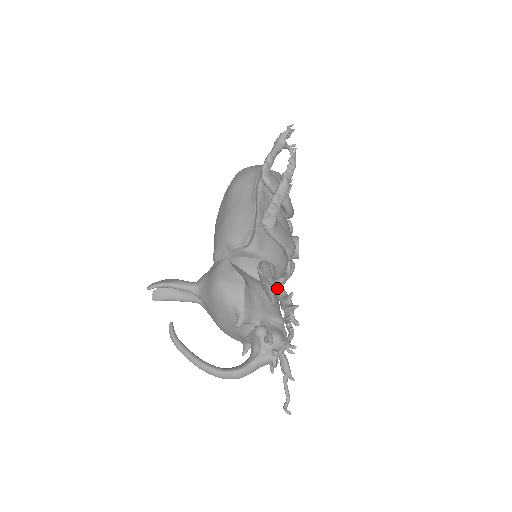
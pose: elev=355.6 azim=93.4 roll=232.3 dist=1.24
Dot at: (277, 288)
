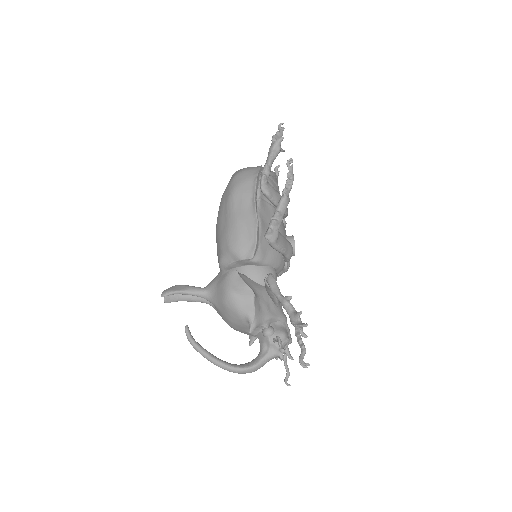
Dot at: (286, 304)
